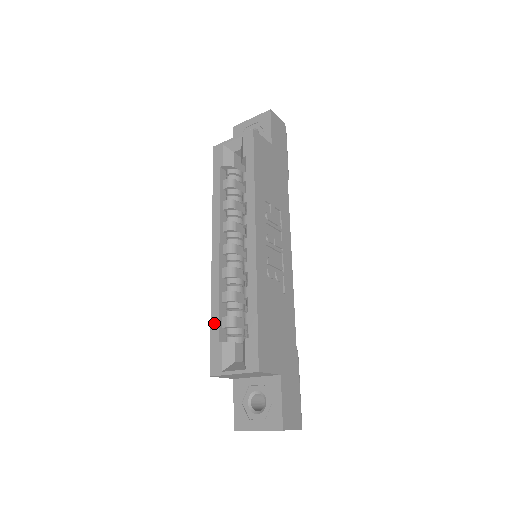
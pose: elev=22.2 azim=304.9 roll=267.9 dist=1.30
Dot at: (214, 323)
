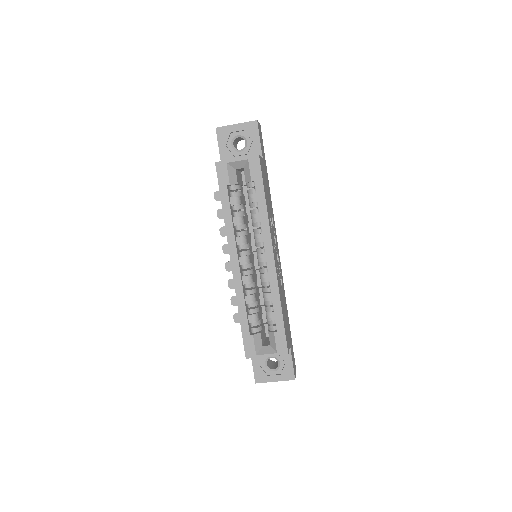
Dot at: (243, 321)
